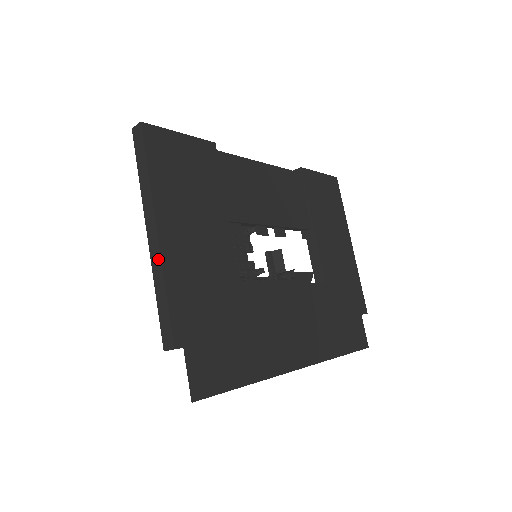
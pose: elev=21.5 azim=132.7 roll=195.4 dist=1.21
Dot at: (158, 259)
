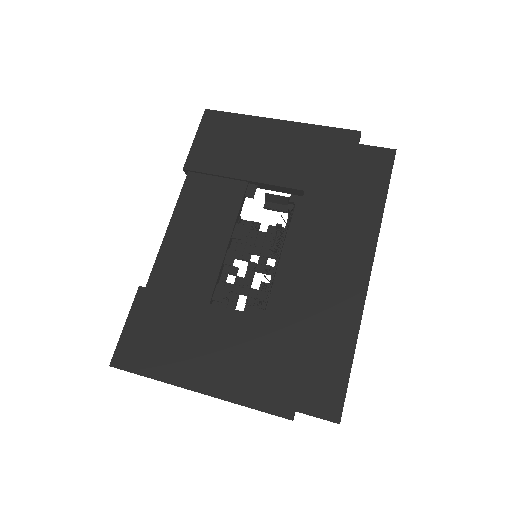
Dot at: occluded
